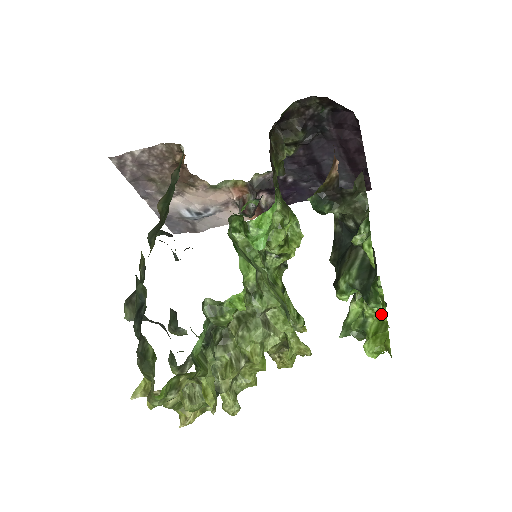
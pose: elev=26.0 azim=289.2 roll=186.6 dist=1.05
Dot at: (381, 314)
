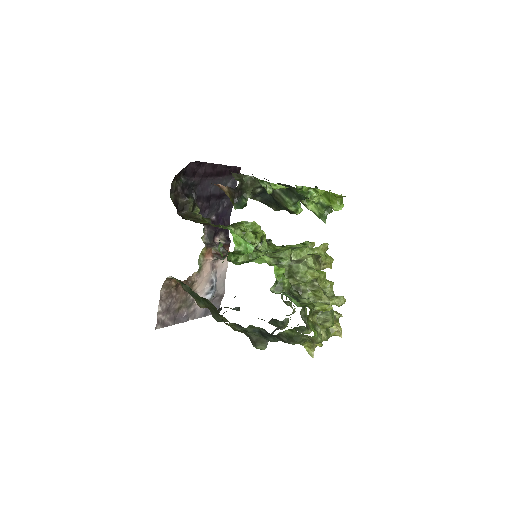
Dot at: (319, 193)
